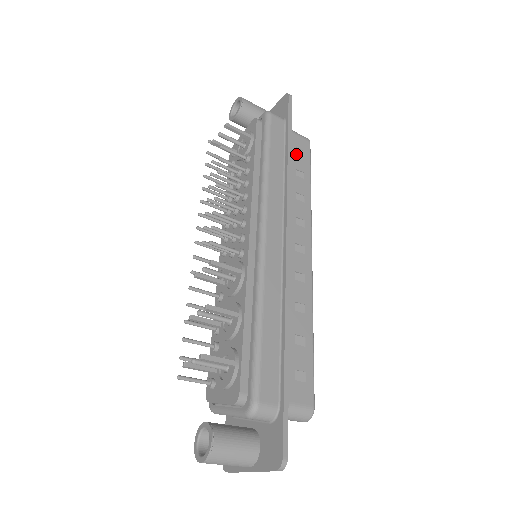
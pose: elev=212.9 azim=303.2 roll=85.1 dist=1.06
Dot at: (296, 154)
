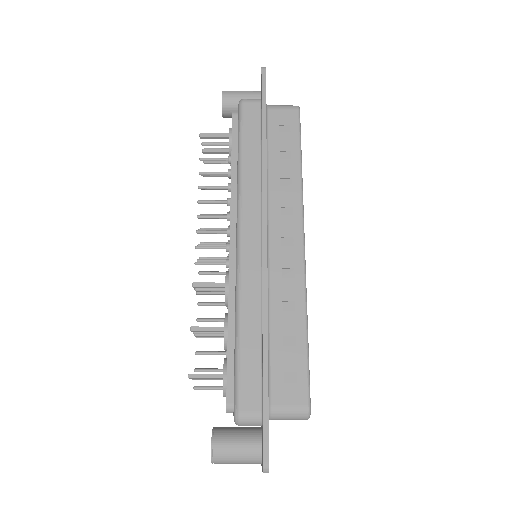
Dot at: (280, 133)
